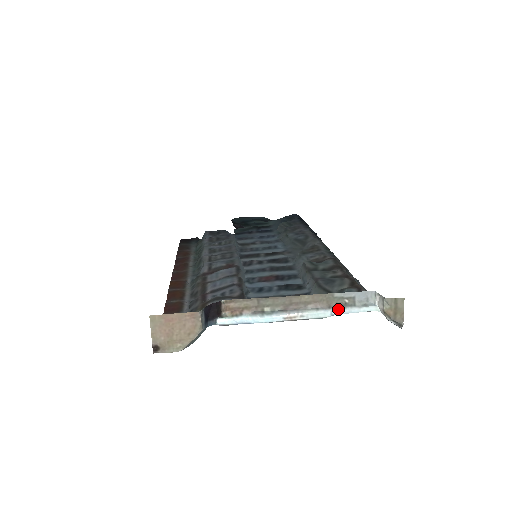
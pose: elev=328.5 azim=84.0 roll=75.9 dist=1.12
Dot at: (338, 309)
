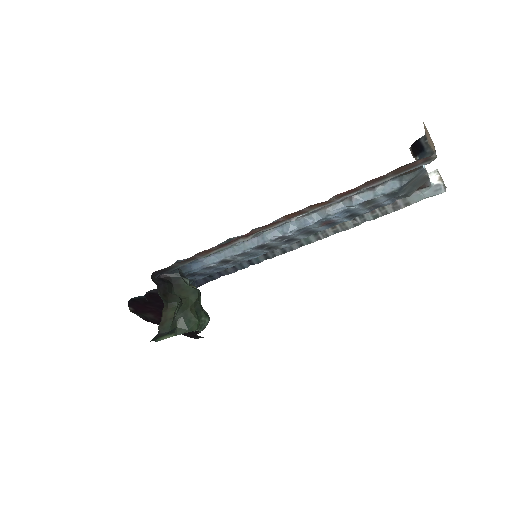
Dot at: occluded
